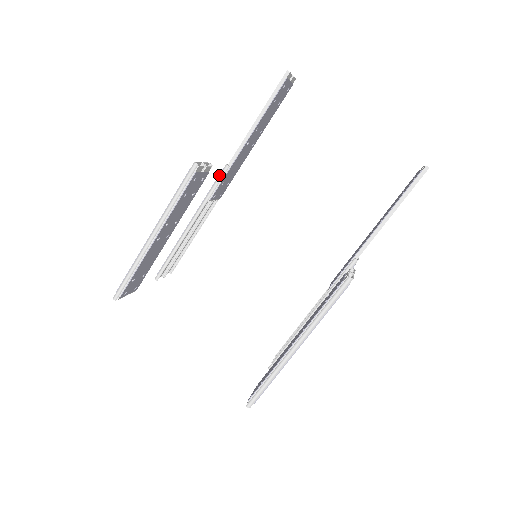
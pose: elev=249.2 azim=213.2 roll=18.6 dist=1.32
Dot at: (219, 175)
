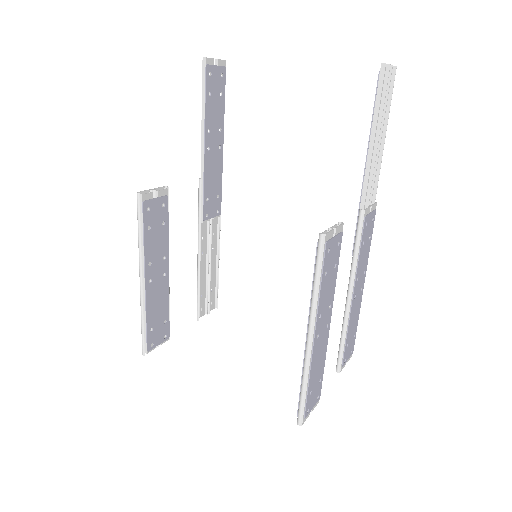
Dot at: (198, 193)
